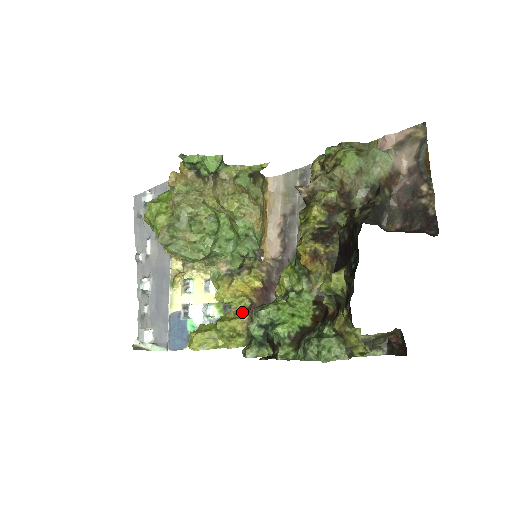
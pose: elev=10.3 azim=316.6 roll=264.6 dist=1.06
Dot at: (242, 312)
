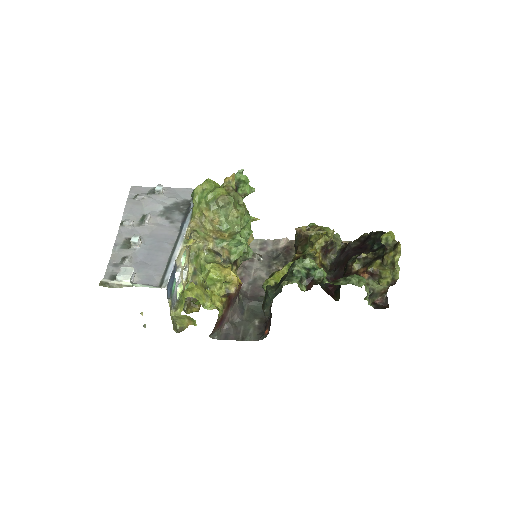
Dot at: occluded
